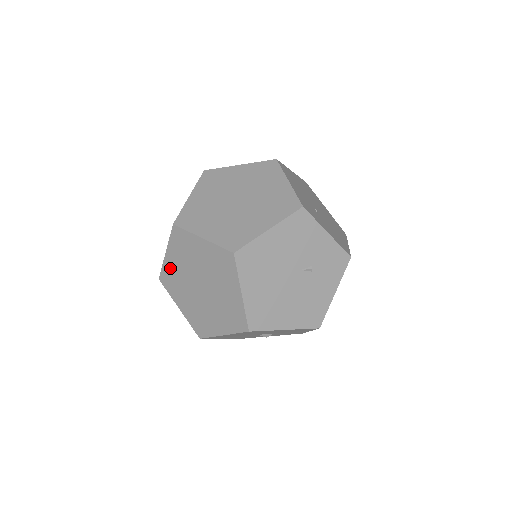
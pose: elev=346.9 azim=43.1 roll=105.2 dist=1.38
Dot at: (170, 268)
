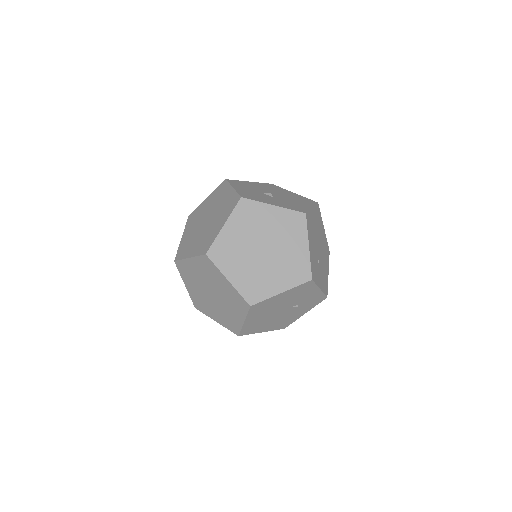
Dot at: (189, 266)
